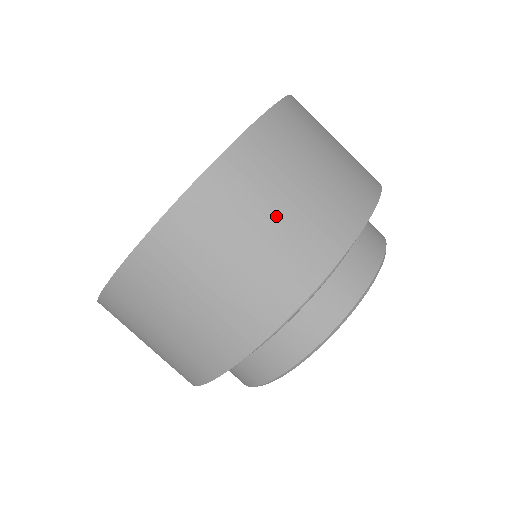
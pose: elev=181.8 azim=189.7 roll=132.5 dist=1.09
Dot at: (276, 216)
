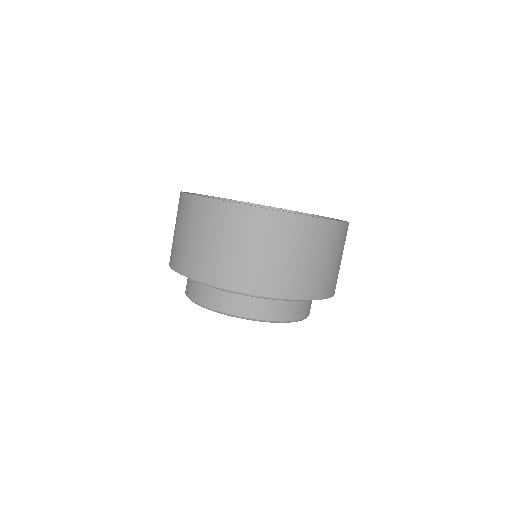
Dot at: (265, 253)
